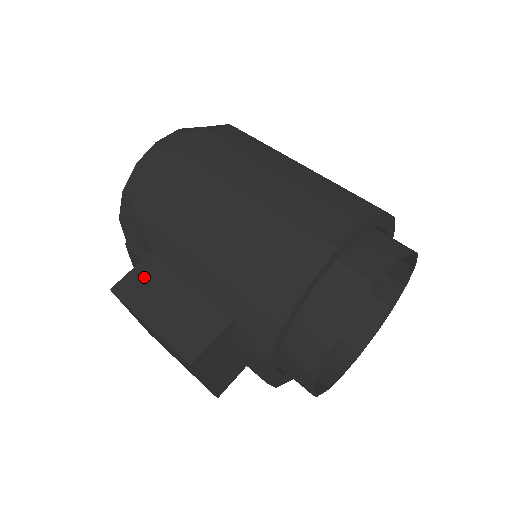
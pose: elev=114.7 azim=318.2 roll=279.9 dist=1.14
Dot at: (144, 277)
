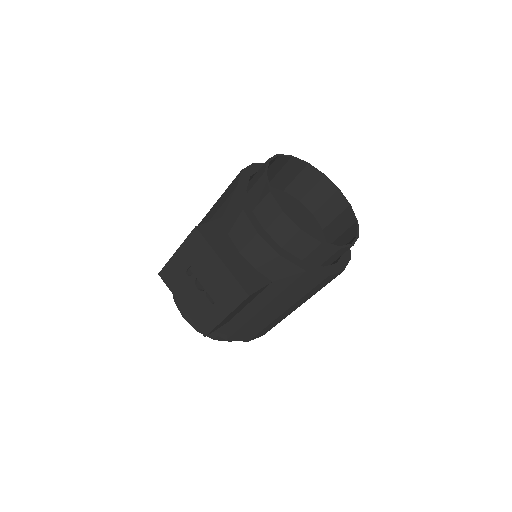
Dot at: occluded
